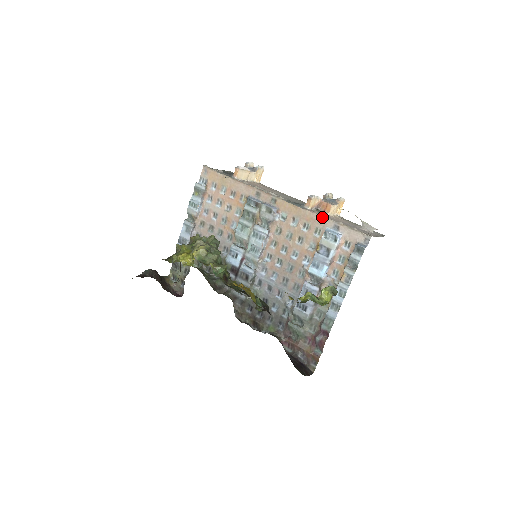
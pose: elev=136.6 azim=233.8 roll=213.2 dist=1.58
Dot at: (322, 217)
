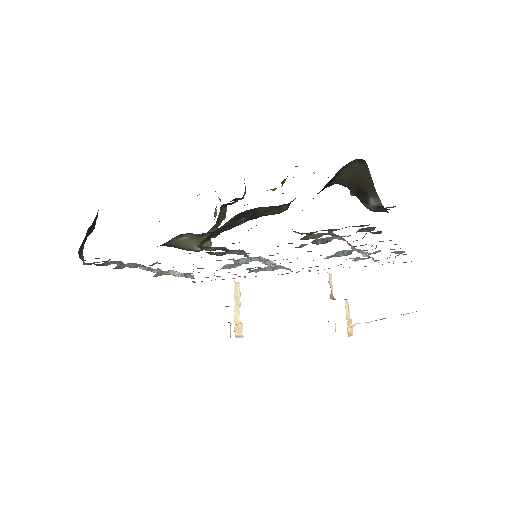
Dot at: occluded
